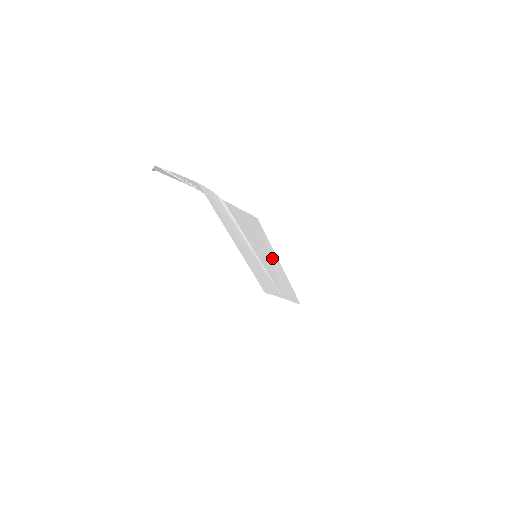
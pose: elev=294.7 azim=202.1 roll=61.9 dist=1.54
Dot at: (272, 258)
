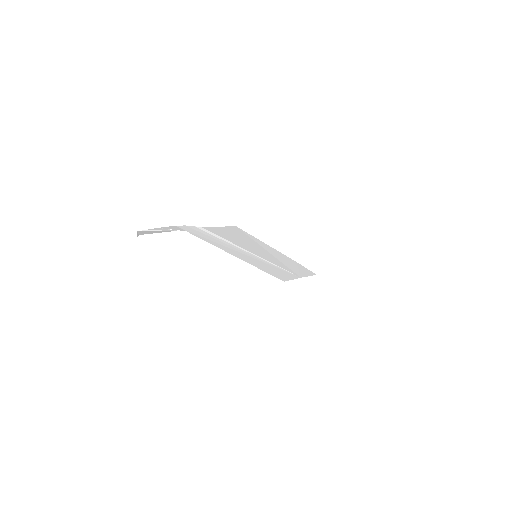
Dot at: (268, 250)
